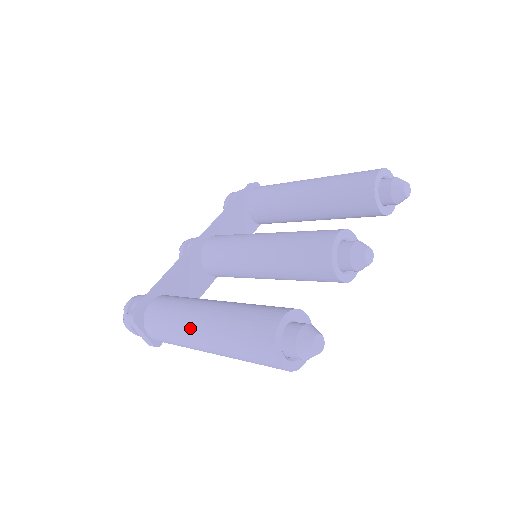
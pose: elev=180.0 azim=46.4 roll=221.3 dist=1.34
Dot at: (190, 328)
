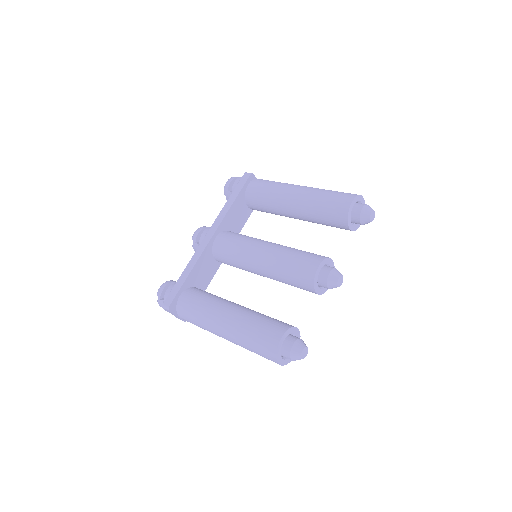
Dot at: (215, 327)
